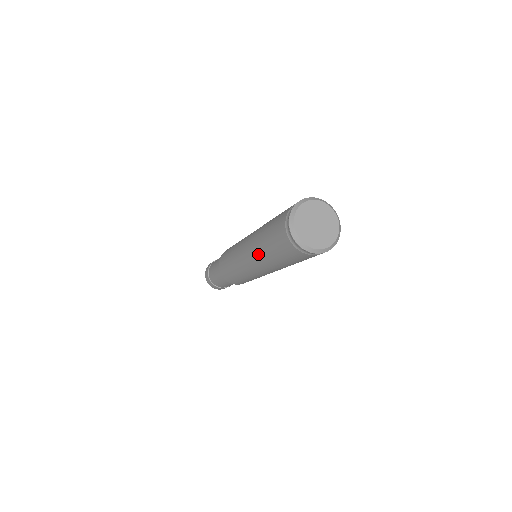
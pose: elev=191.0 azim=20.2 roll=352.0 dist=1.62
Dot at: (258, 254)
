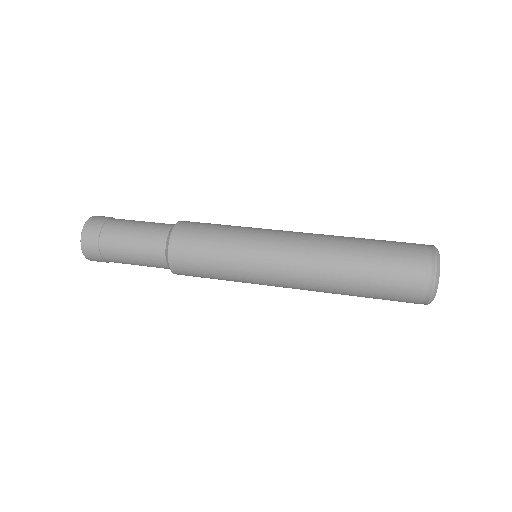
Dot at: (329, 274)
